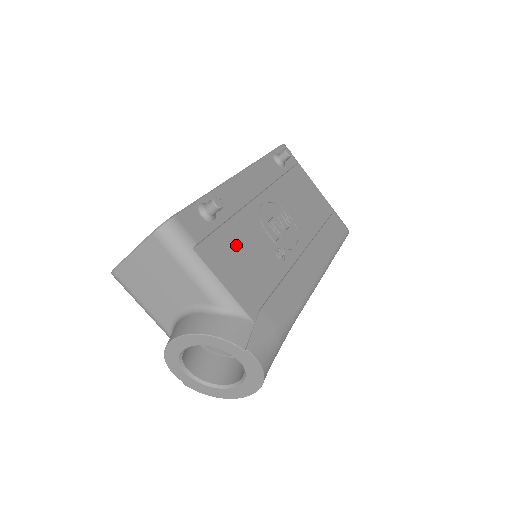
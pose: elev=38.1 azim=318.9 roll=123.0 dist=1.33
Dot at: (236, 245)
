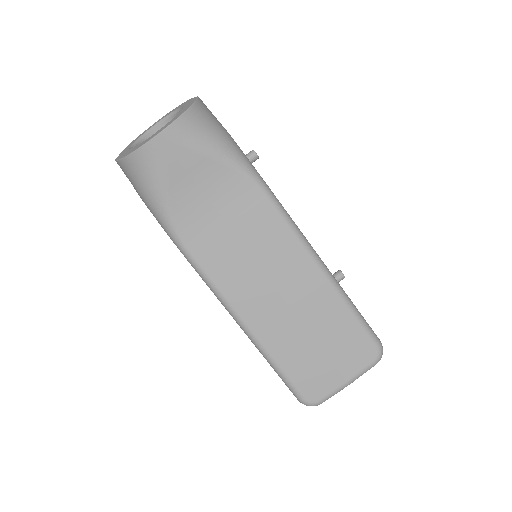
Dot at: occluded
